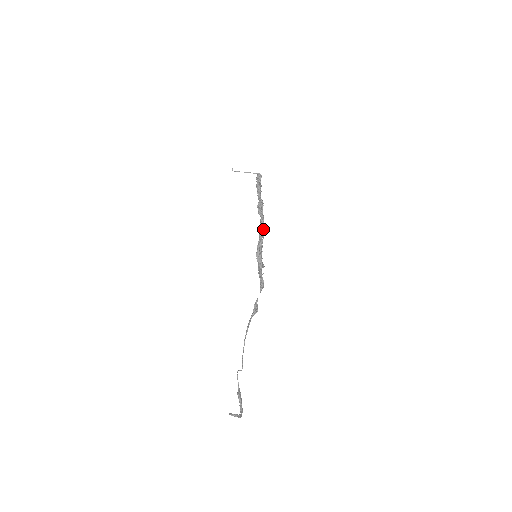
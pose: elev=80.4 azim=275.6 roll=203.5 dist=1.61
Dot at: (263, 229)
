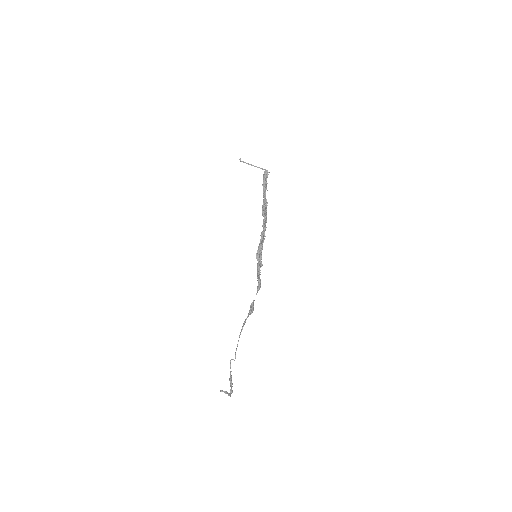
Dot at: (265, 230)
